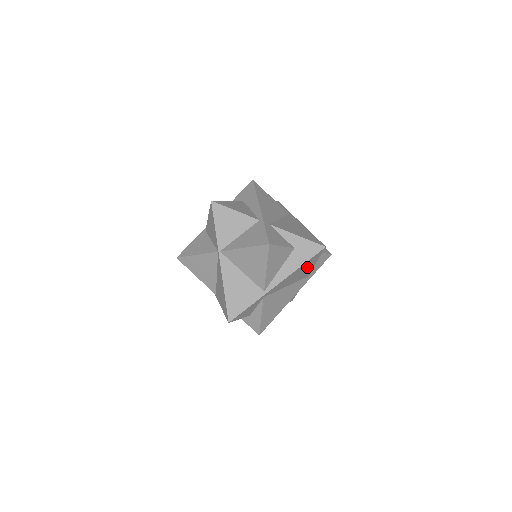
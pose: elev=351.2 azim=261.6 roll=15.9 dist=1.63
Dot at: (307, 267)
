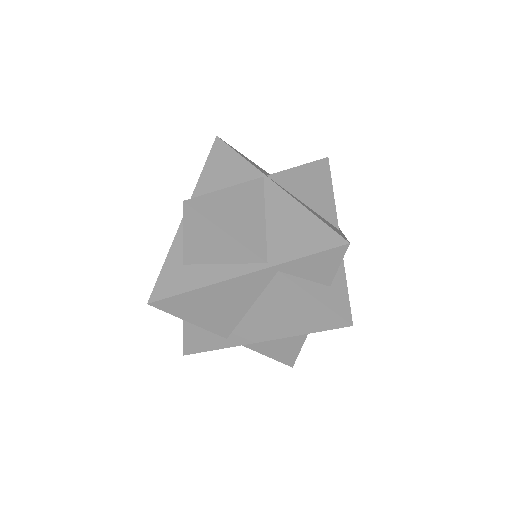
Dot at: occluded
